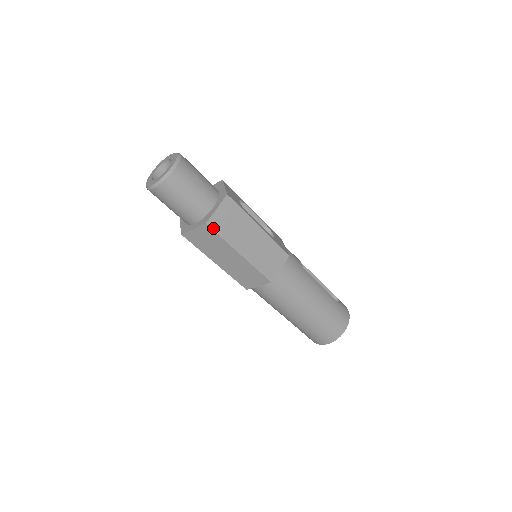
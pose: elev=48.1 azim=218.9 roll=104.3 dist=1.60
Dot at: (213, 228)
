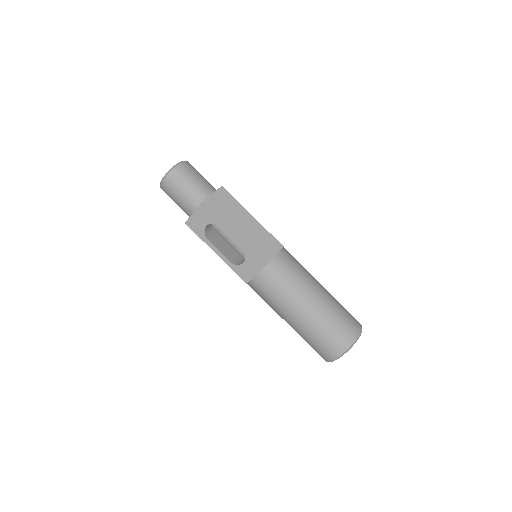
Dot at: (227, 191)
